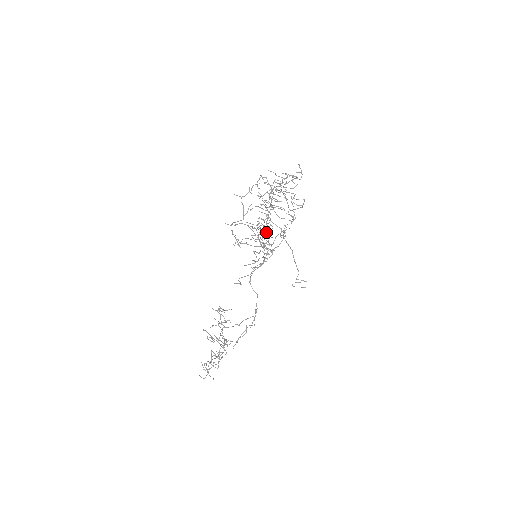
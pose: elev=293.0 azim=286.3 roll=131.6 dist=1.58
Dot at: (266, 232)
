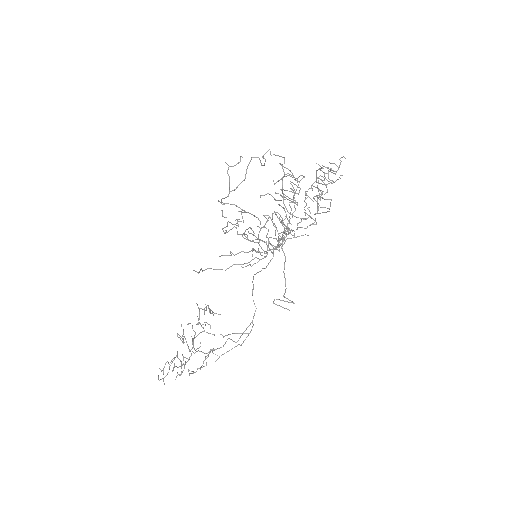
Dot at: occluded
